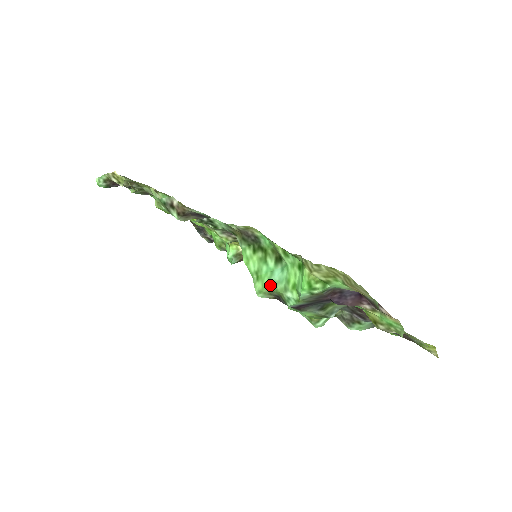
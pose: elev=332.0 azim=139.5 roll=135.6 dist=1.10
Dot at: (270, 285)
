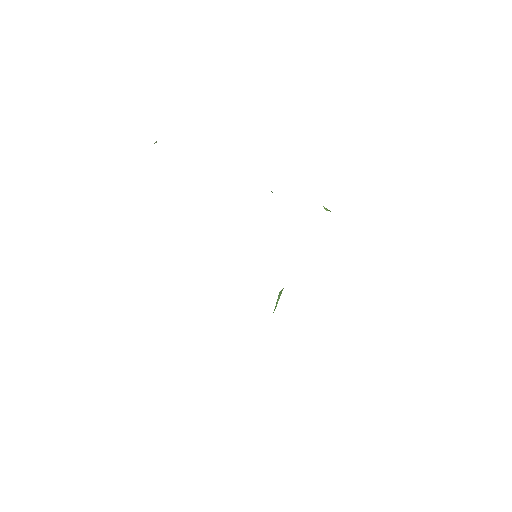
Dot at: occluded
